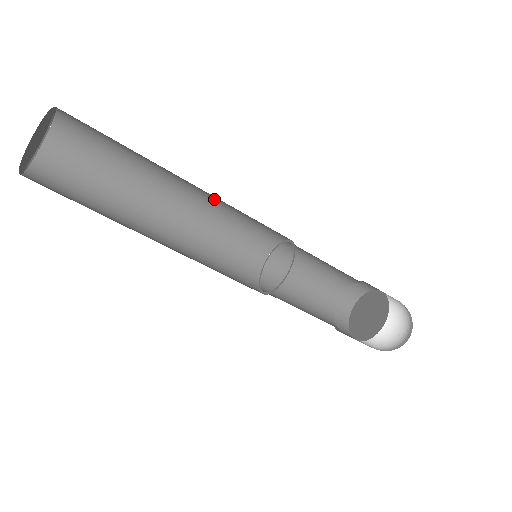
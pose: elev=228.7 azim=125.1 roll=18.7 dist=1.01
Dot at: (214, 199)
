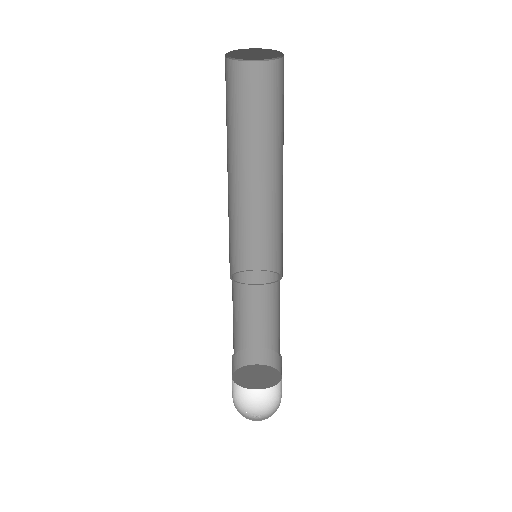
Dot at: (270, 200)
